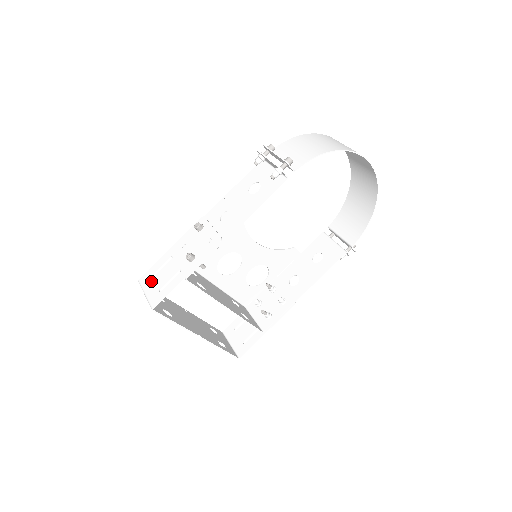
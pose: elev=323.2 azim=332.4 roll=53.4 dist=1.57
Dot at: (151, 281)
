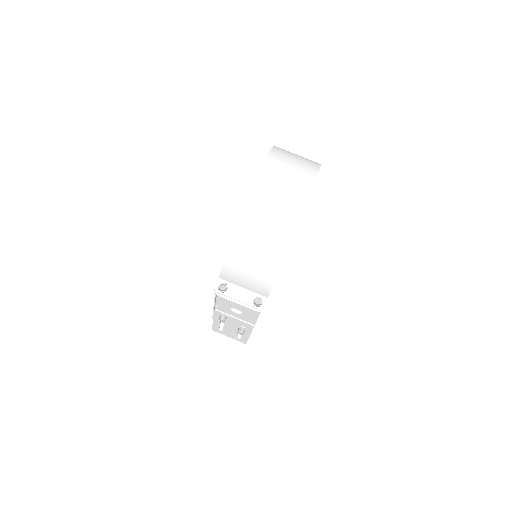
Dot at: (224, 333)
